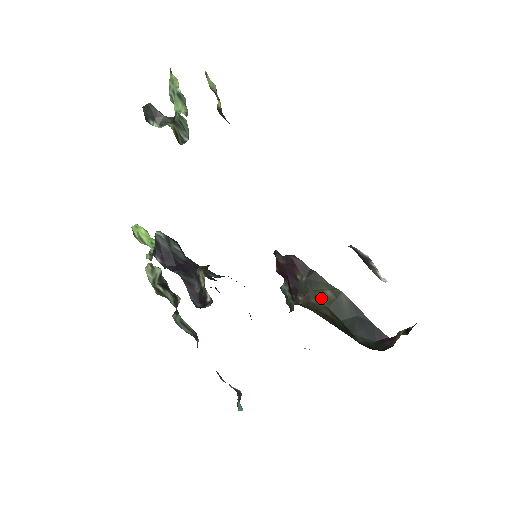
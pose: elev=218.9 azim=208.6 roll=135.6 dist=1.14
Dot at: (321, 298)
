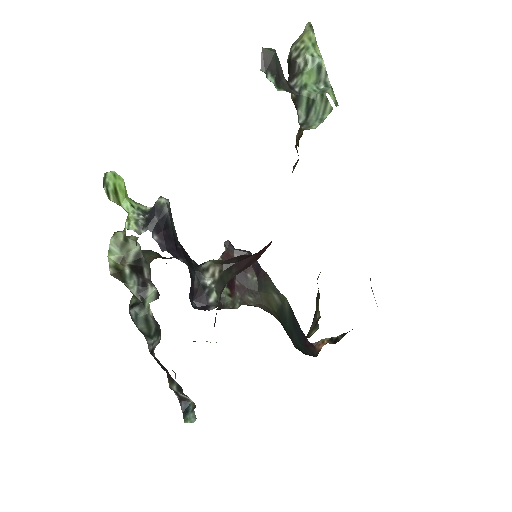
Dot at: (271, 302)
